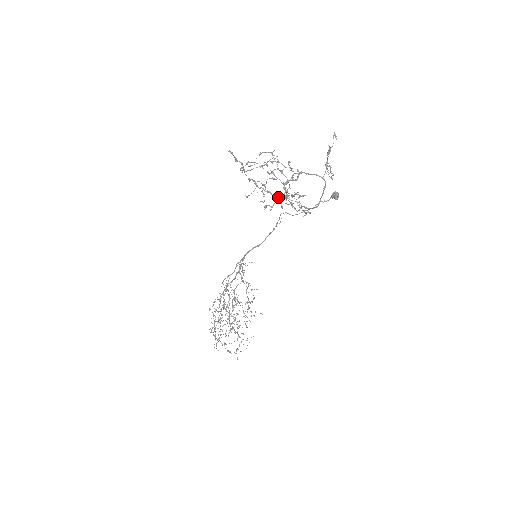
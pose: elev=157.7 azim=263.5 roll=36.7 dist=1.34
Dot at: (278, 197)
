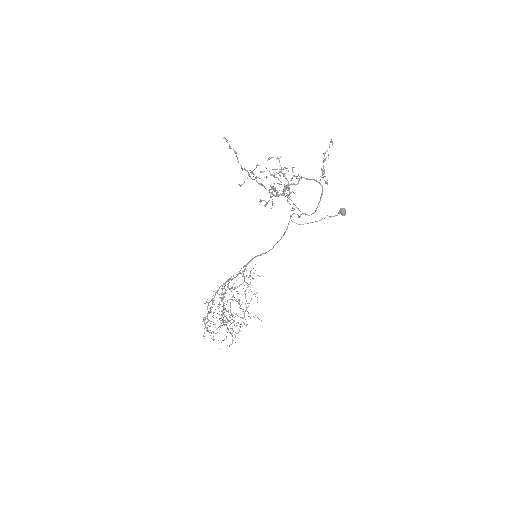
Dot at: (272, 192)
